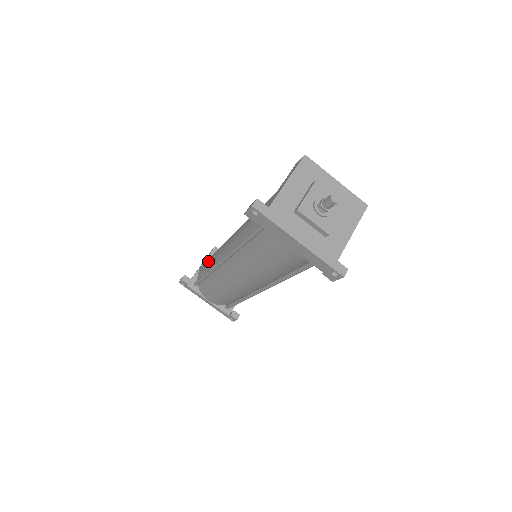
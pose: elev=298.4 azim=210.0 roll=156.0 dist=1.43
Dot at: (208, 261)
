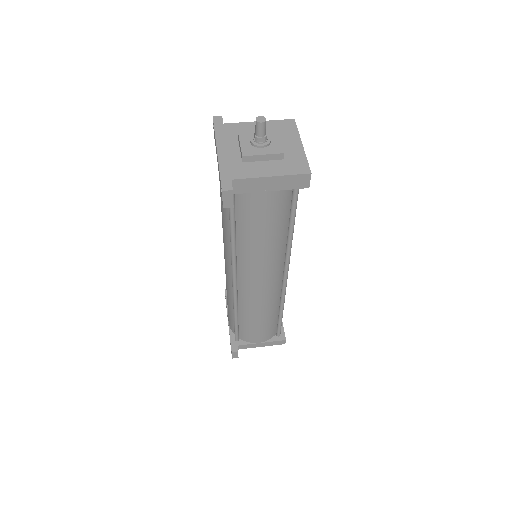
Dot at: occluded
